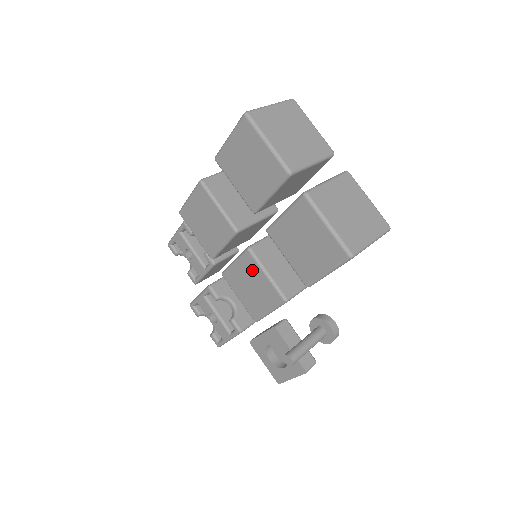
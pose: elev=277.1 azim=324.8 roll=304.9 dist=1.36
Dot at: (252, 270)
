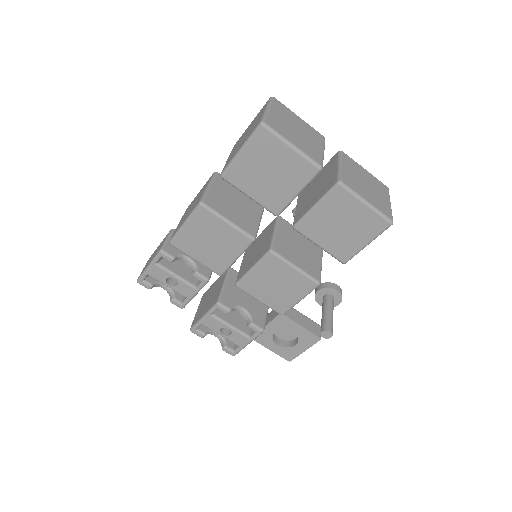
Dot at: (277, 270)
